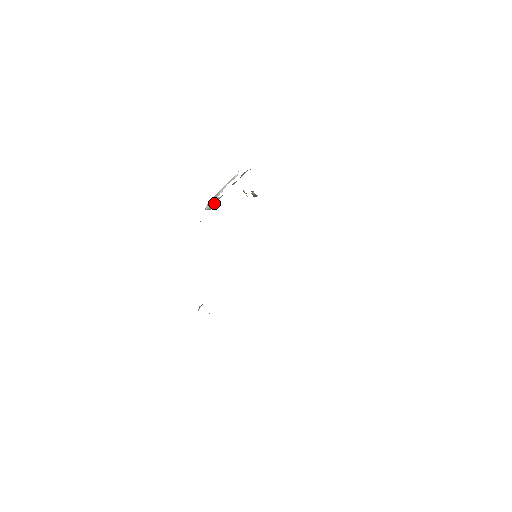
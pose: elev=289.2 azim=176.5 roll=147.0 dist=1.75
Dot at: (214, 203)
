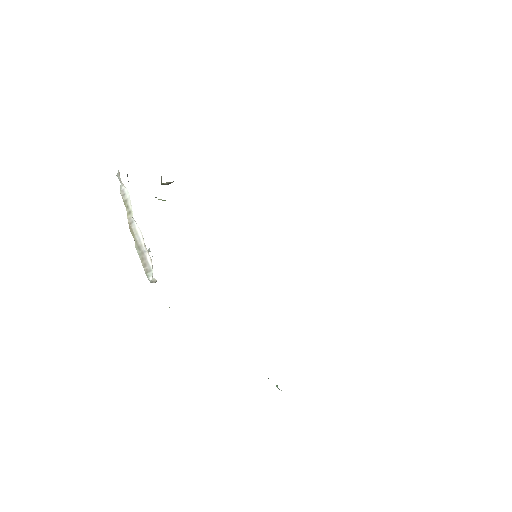
Dot at: occluded
